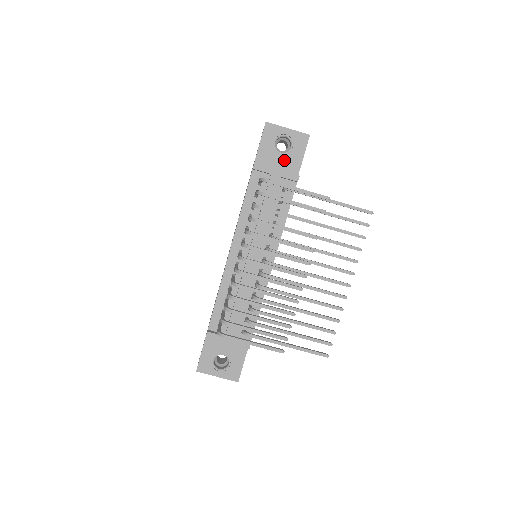
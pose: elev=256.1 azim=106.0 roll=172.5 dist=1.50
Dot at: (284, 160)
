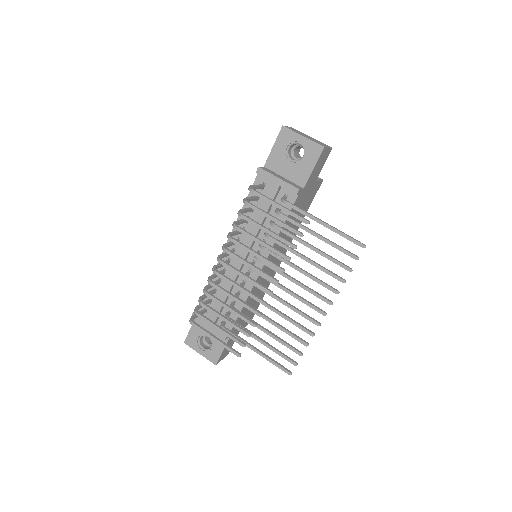
Dot at: (293, 169)
